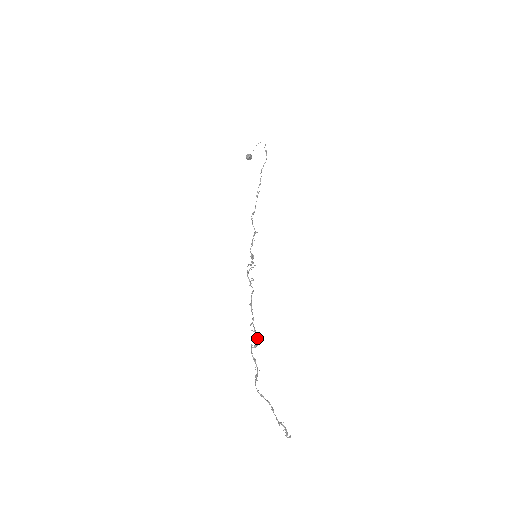
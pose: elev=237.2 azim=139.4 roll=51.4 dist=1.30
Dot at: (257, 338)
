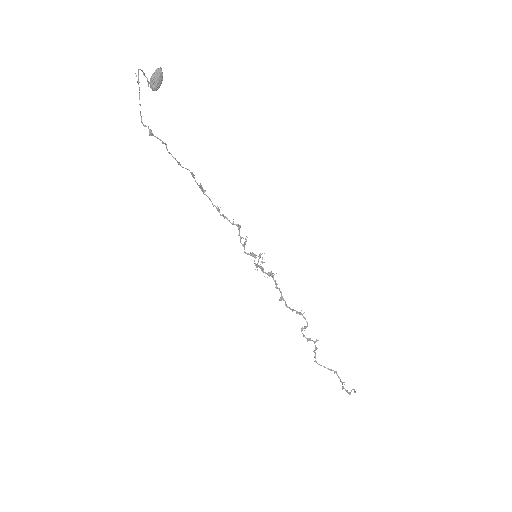
Dot at: (305, 319)
